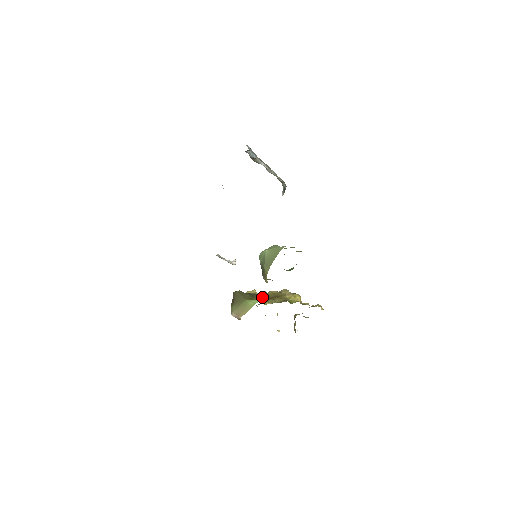
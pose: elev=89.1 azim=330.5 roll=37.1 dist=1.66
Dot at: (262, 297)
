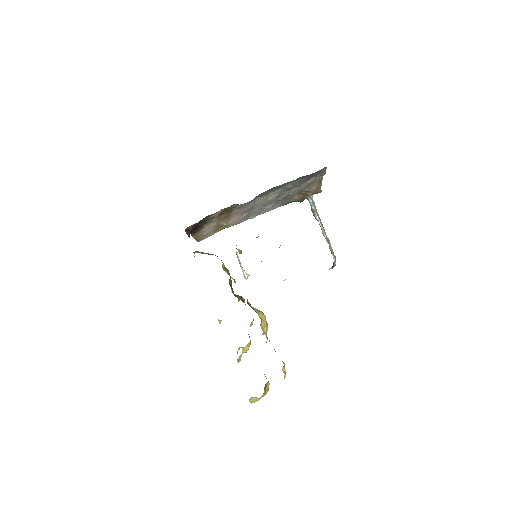
Dot at: (236, 296)
